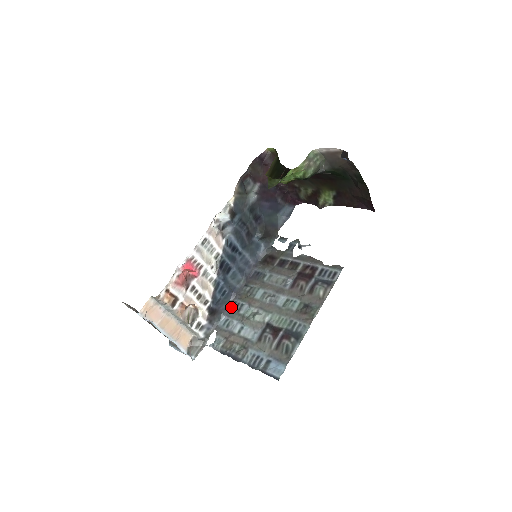
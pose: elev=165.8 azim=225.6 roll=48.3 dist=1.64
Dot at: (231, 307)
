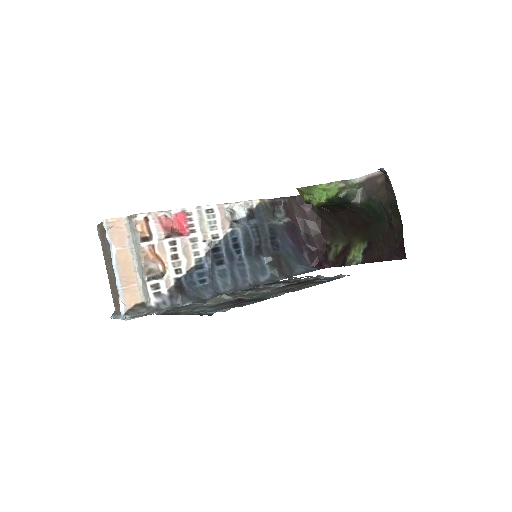
Dot at: (203, 300)
